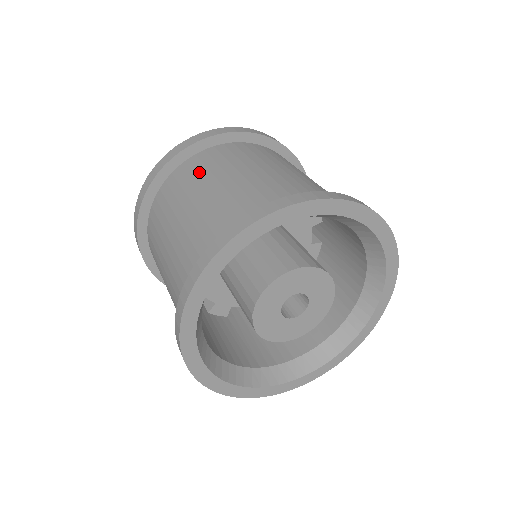
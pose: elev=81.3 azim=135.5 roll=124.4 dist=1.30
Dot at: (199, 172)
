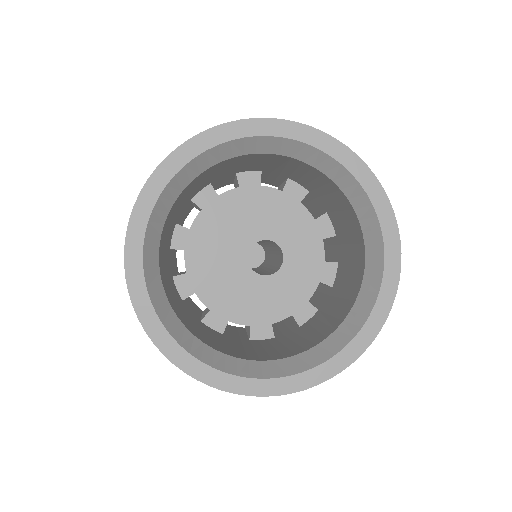
Dot at: occluded
